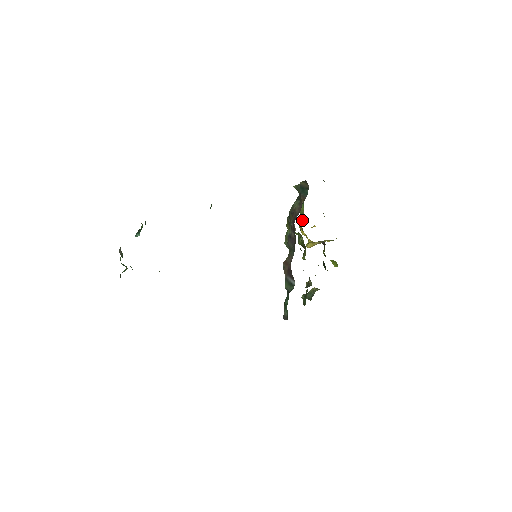
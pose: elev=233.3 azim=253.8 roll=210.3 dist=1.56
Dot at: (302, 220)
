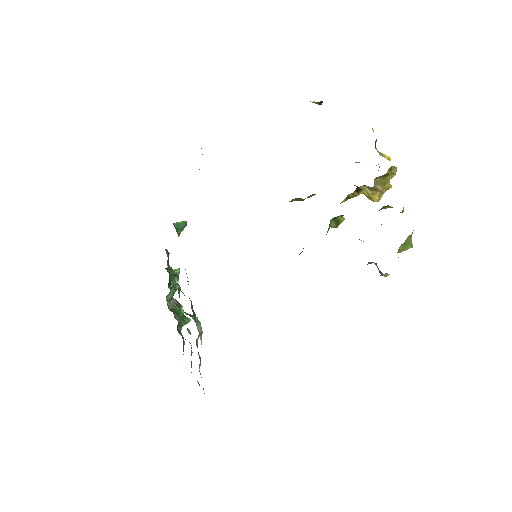
Dot at: occluded
